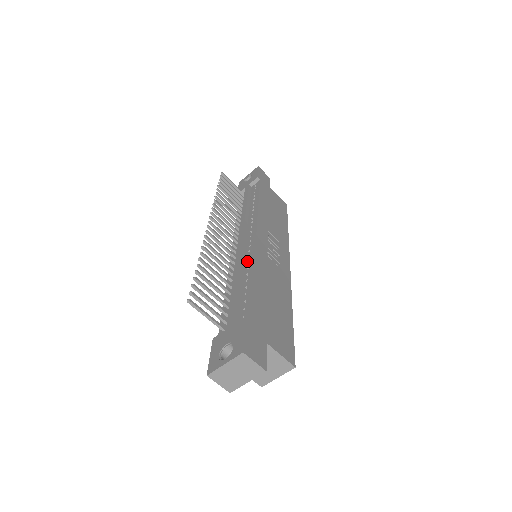
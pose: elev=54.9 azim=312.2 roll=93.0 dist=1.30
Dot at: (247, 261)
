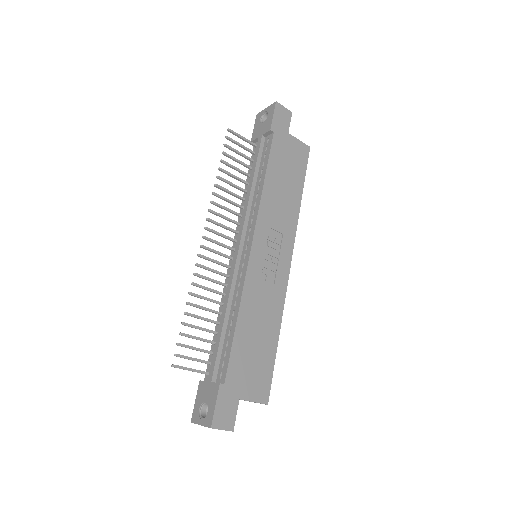
Dot at: (237, 289)
